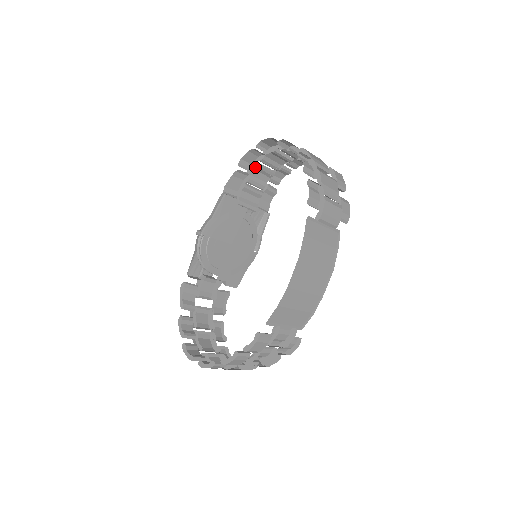
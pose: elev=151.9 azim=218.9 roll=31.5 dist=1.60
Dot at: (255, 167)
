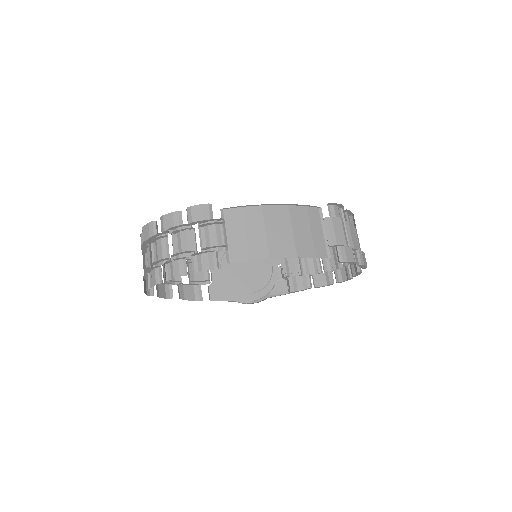
Dot at: occluded
